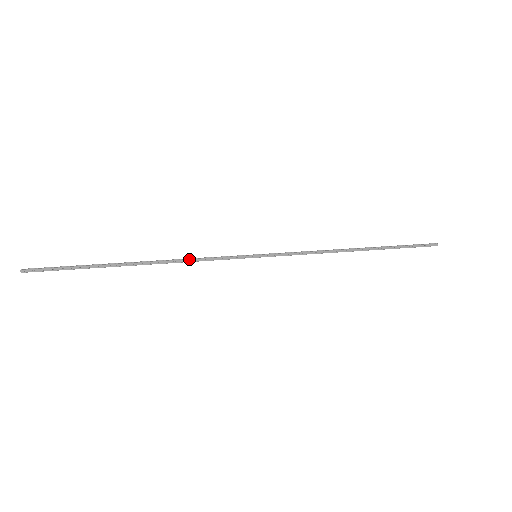
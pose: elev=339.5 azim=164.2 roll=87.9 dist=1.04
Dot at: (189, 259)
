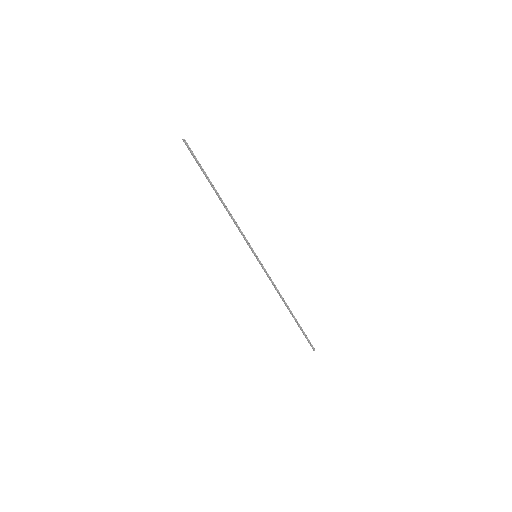
Dot at: (235, 222)
